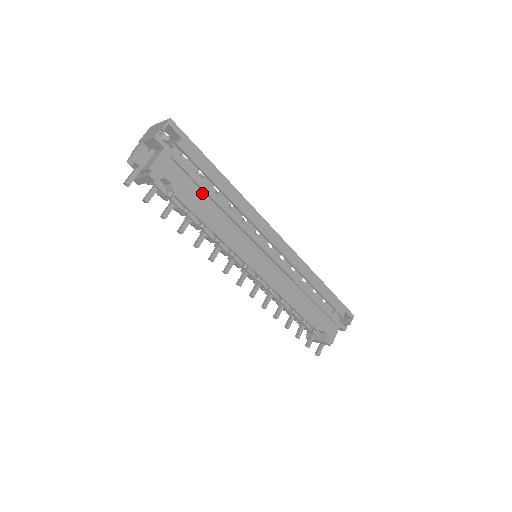
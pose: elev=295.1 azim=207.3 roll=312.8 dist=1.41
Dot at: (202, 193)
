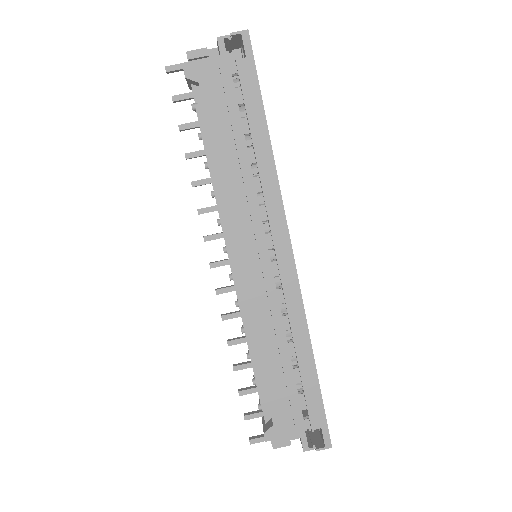
Dot at: (229, 129)
